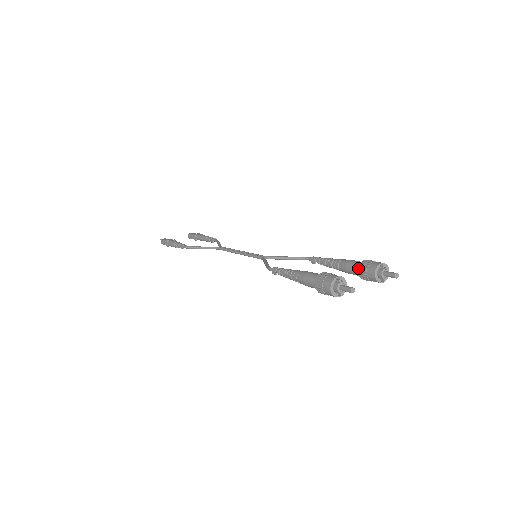
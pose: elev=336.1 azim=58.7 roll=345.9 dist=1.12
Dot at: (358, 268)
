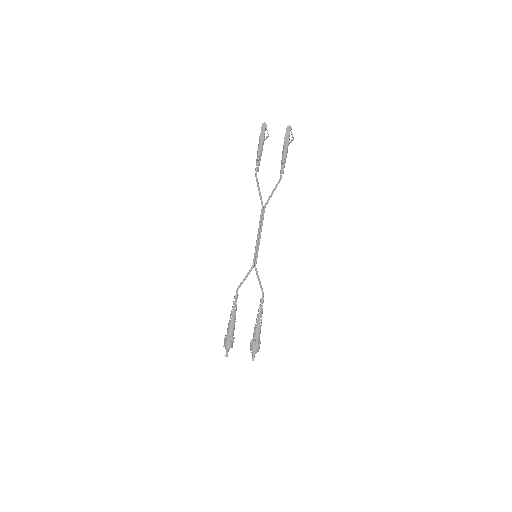
Dot at: (251, 340)
